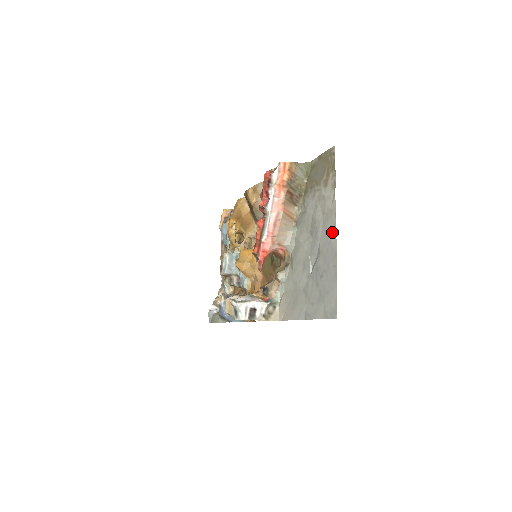
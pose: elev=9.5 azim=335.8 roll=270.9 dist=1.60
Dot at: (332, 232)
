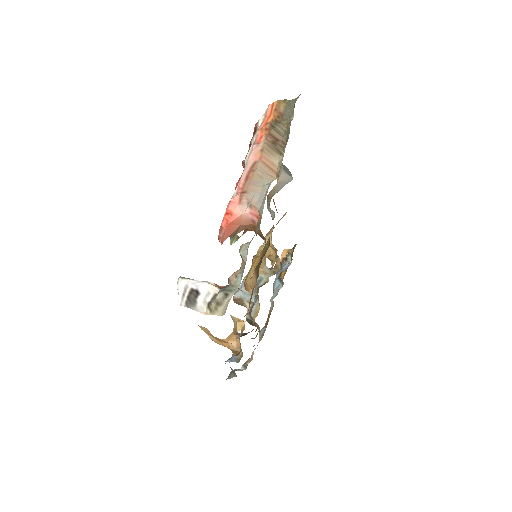
Dot at: occluded
